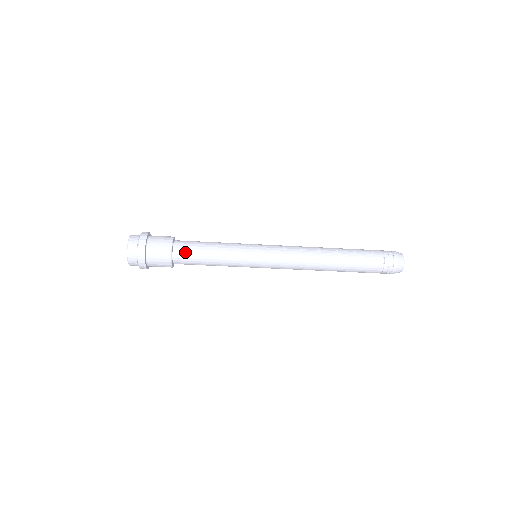
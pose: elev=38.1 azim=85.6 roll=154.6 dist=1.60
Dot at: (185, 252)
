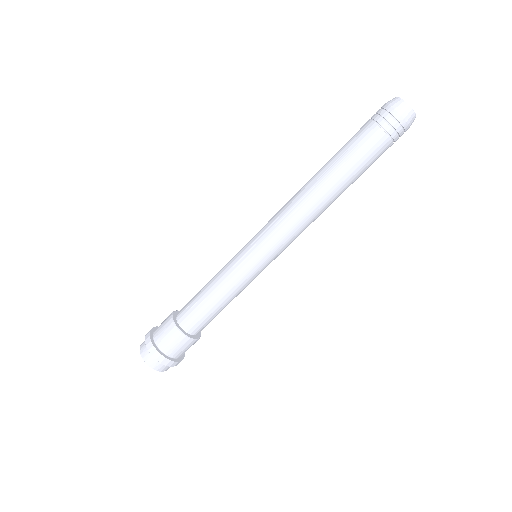
Dot at: (191, 318)
